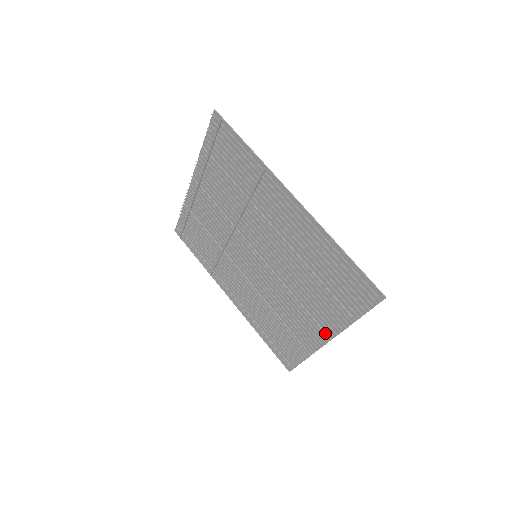
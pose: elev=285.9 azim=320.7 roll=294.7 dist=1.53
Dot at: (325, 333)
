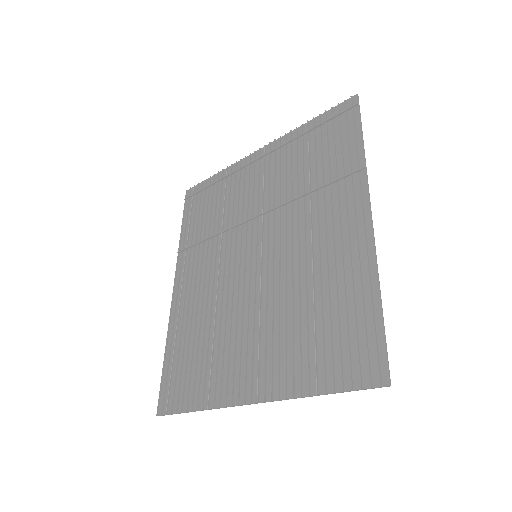
Dot at: (257, 389)
